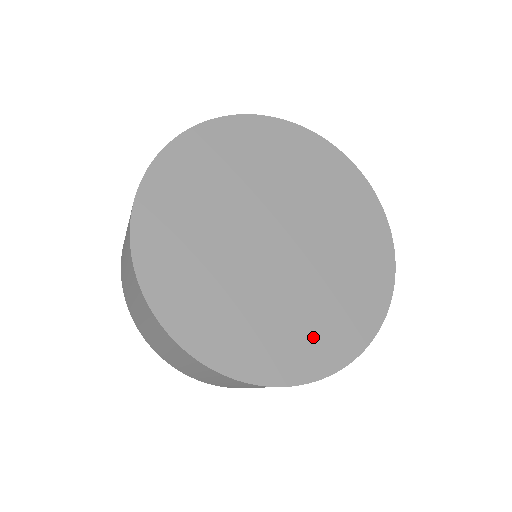
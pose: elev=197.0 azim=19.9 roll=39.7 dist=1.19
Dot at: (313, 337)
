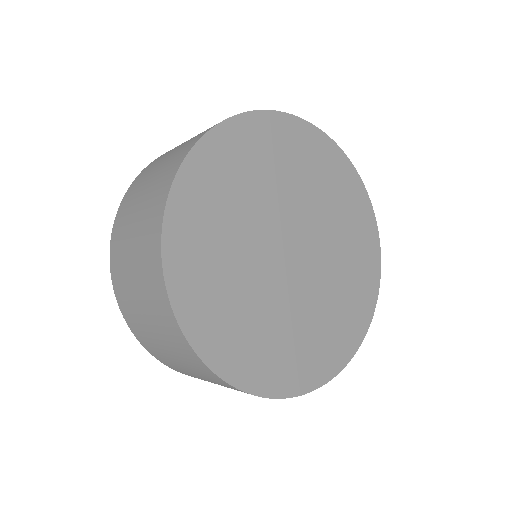
Dot at: (359, 274)
